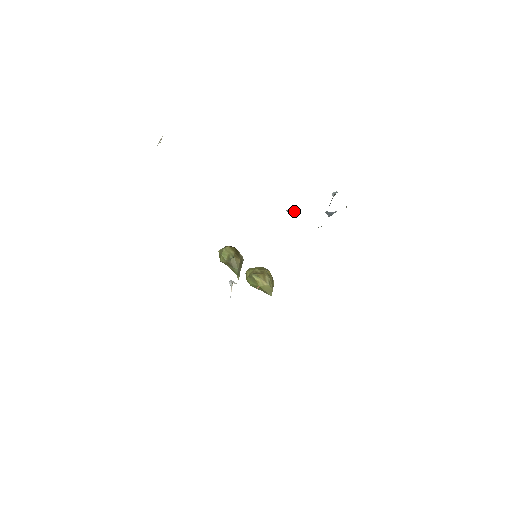
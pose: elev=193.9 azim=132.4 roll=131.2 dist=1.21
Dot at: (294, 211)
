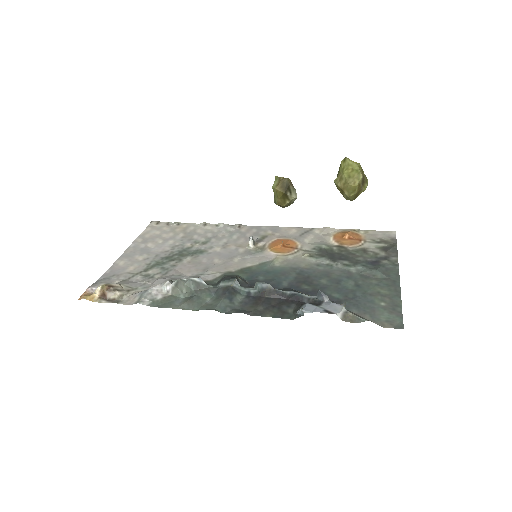
Dot at: (257, 291)
